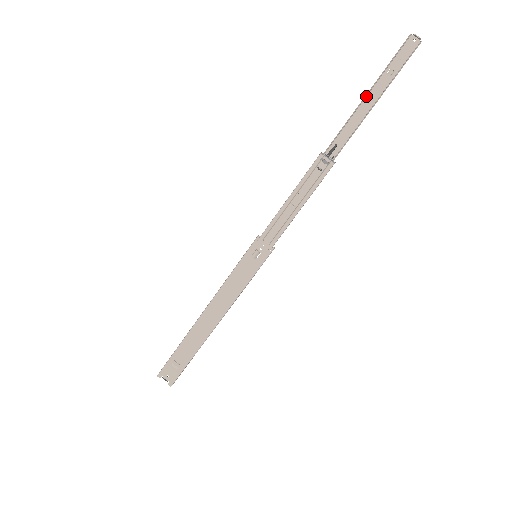
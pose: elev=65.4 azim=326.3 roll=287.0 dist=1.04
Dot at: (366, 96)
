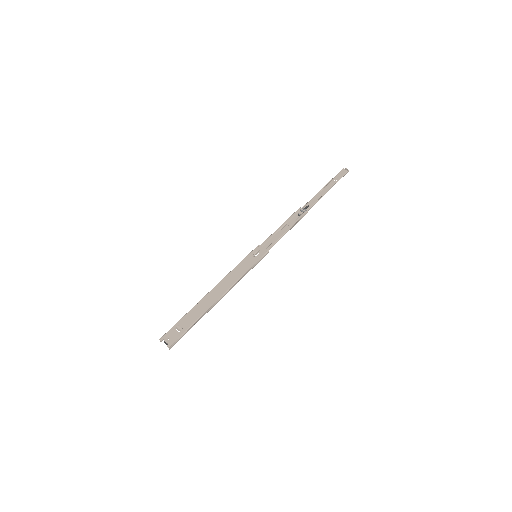
Dot at: (324, 188)
